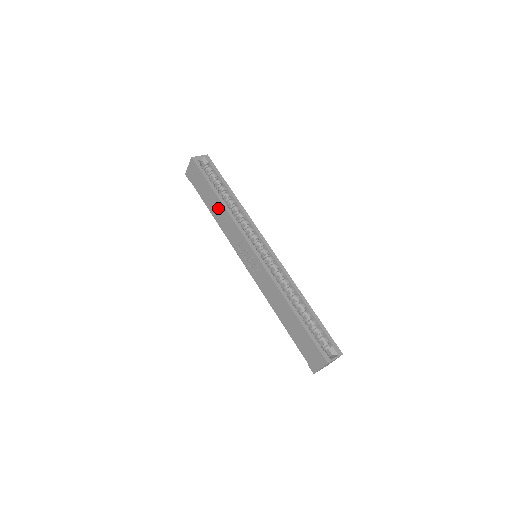
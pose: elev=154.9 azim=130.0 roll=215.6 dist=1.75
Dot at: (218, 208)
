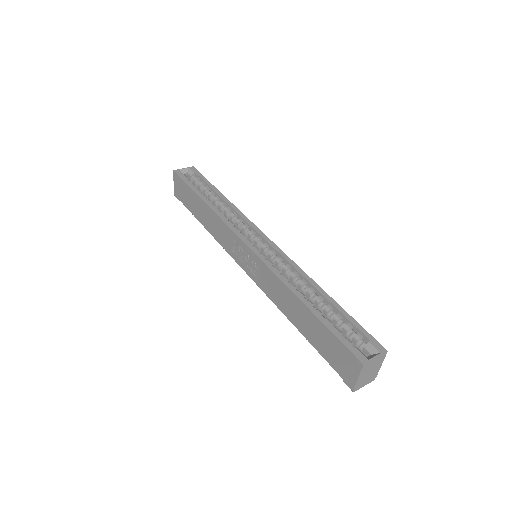
Dot at: (206, 213)
